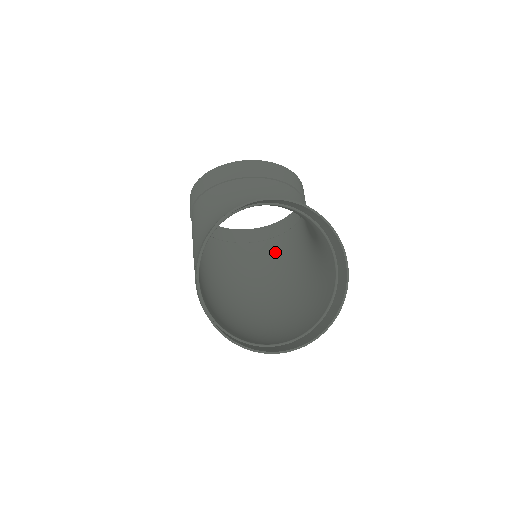
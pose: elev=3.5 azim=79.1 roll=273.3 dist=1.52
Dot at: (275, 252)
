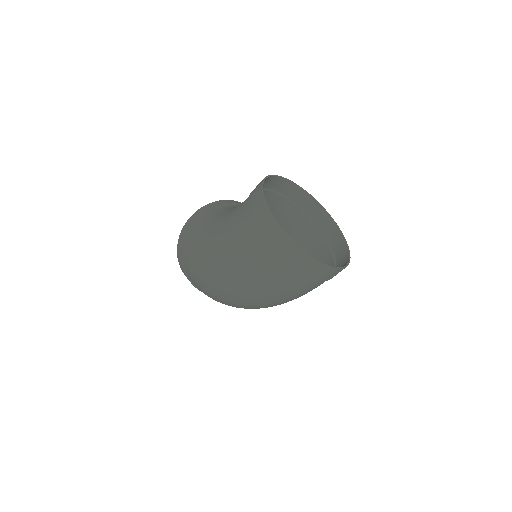
Dot at: occluded
